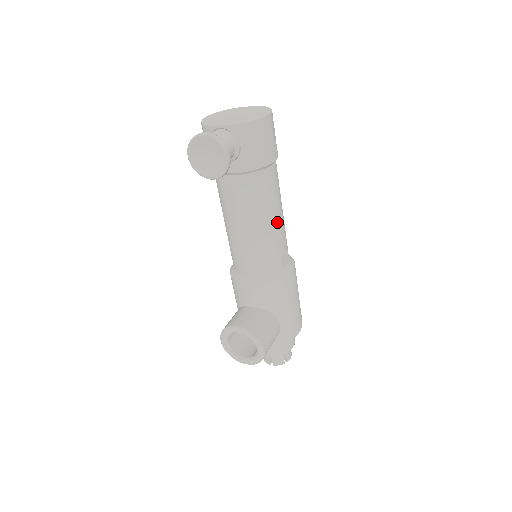
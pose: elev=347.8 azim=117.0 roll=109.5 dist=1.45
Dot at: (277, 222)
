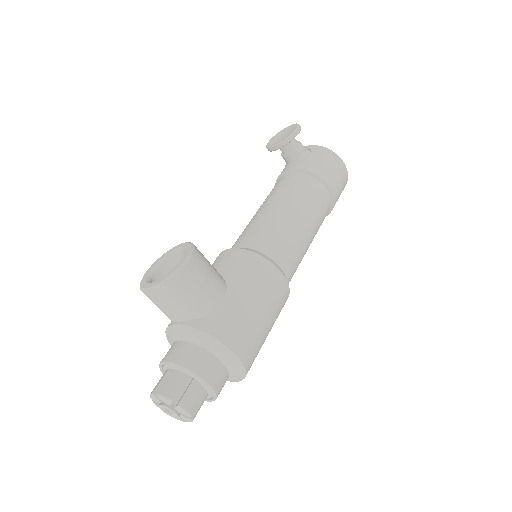
Dot at: (300, 222)
